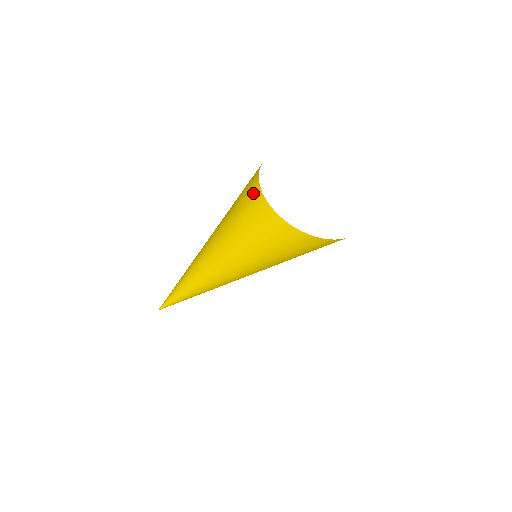
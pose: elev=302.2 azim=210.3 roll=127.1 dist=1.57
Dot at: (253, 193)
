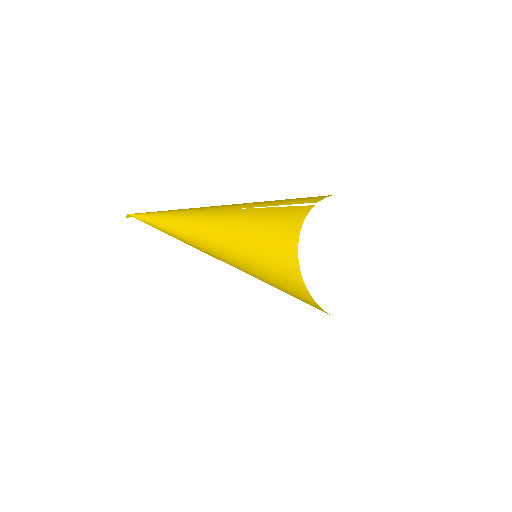
Dot at: (287, 254)
